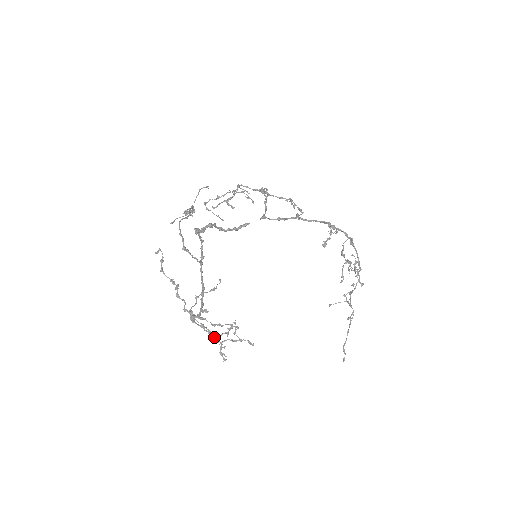
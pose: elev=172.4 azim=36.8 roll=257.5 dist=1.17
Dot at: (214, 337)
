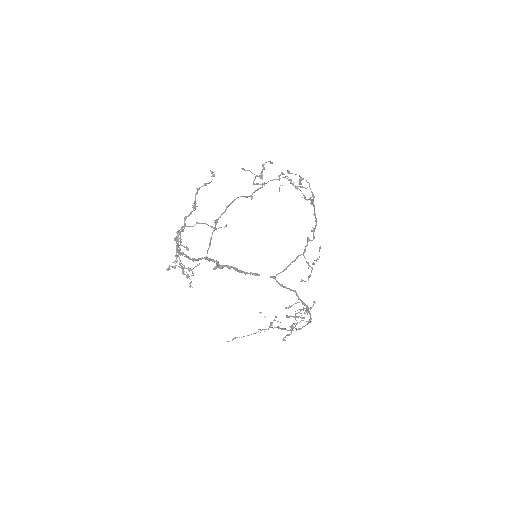
Dot at: occluded
